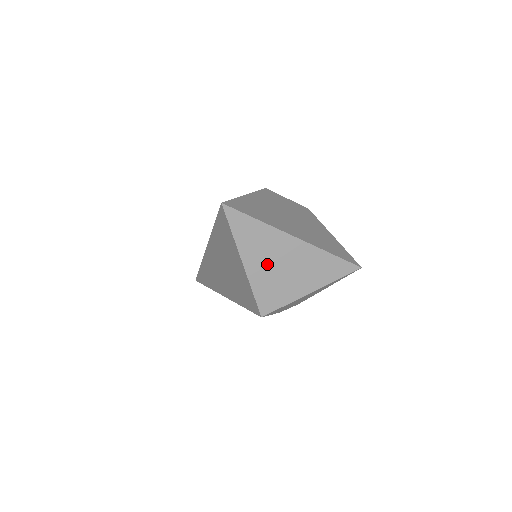
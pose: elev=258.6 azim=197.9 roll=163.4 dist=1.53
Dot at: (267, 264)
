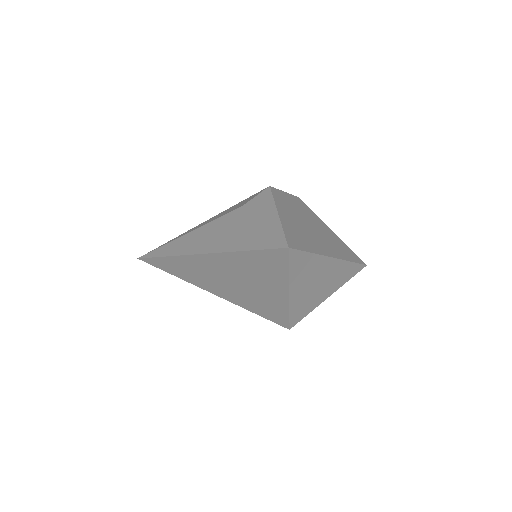
Dot at: (307, 287)
